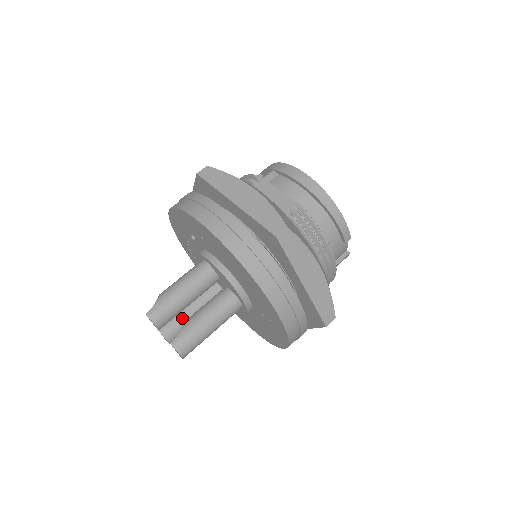
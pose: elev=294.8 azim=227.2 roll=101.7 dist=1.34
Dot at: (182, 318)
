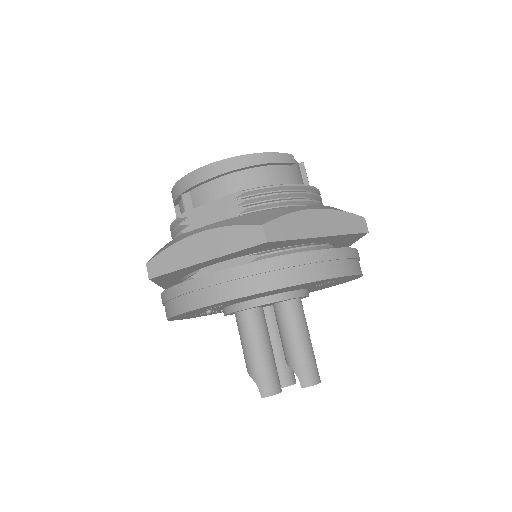
Dot at: (279, 360)
